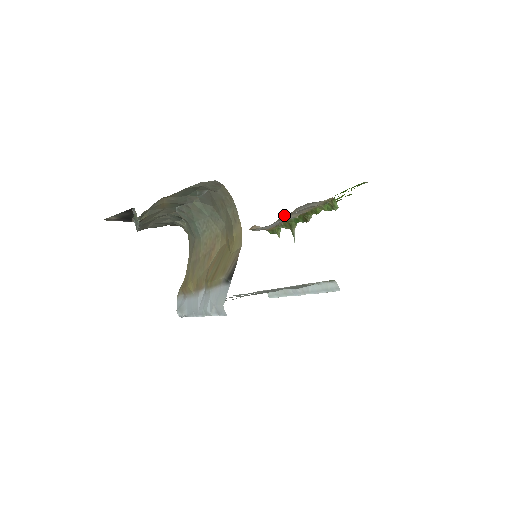
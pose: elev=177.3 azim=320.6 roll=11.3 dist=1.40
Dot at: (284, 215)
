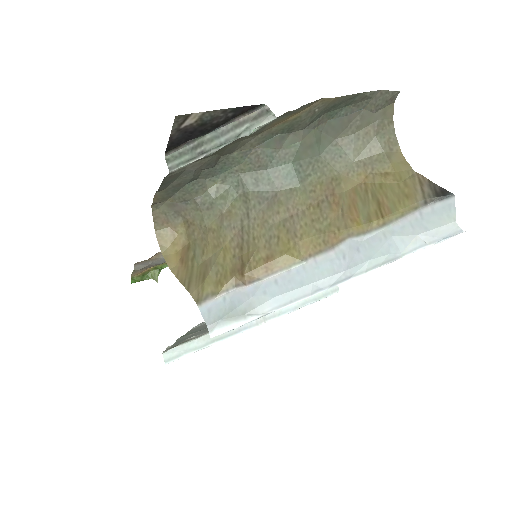
Dot at: occluded
